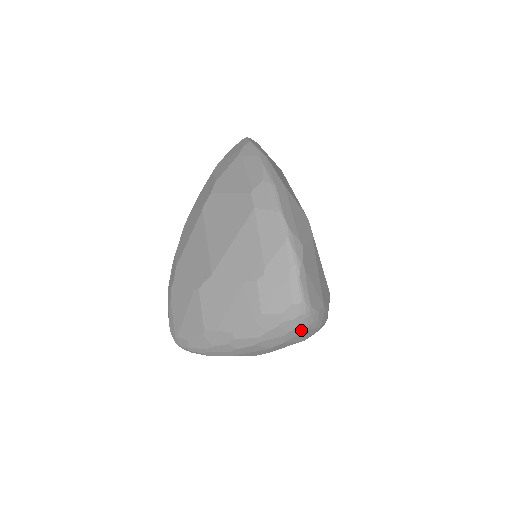
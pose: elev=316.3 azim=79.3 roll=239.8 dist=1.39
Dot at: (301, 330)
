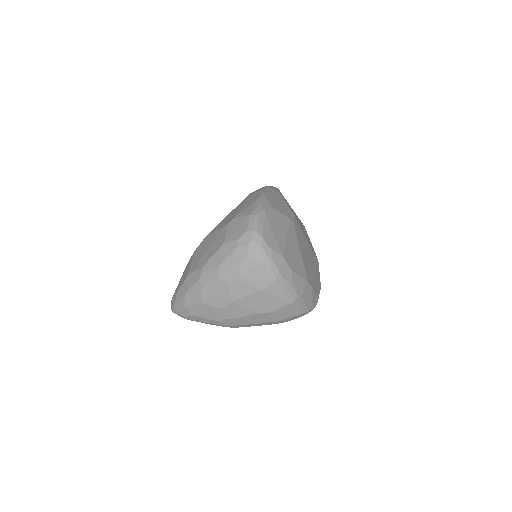
Dot at: (254, 262)
